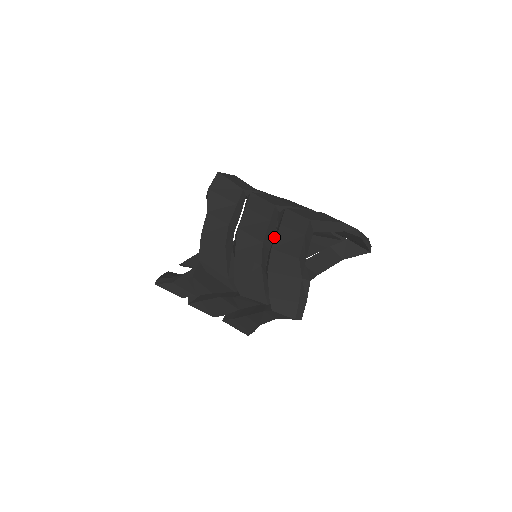
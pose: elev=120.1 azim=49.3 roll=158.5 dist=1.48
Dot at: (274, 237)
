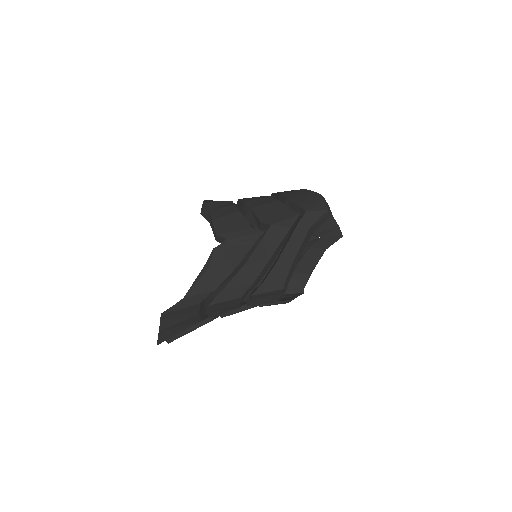
Dot at: occluded
